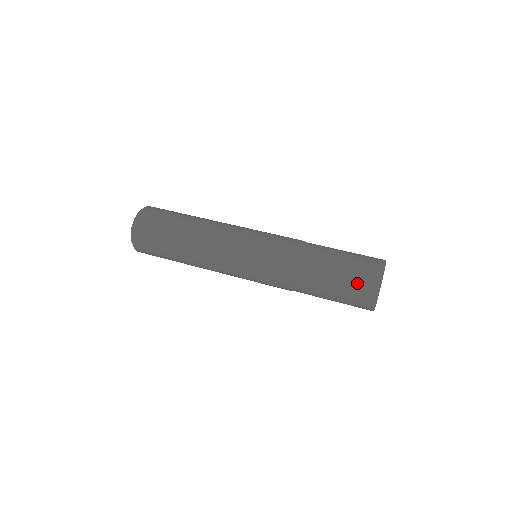
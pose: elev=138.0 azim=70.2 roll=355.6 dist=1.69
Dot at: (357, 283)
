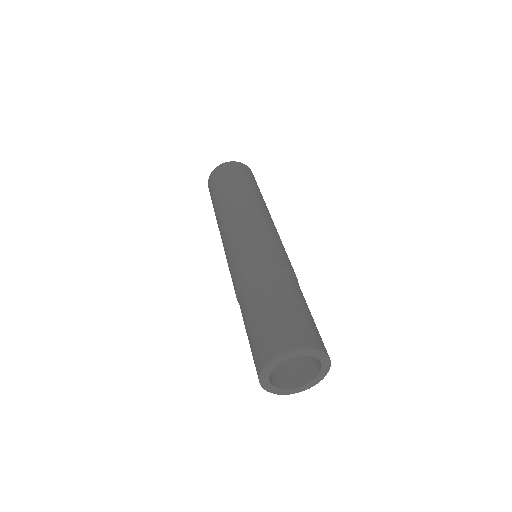
Dot at: (253, 350)
